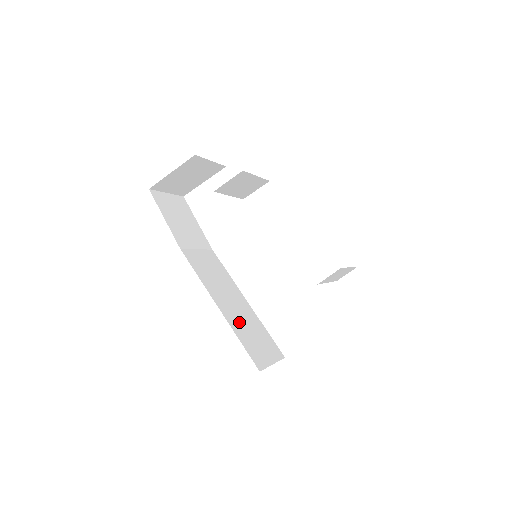
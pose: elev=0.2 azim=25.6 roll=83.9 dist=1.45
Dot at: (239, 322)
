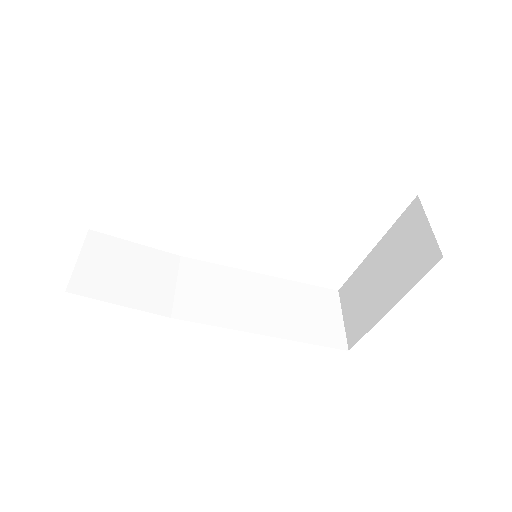
Dot at: (287, 319)
